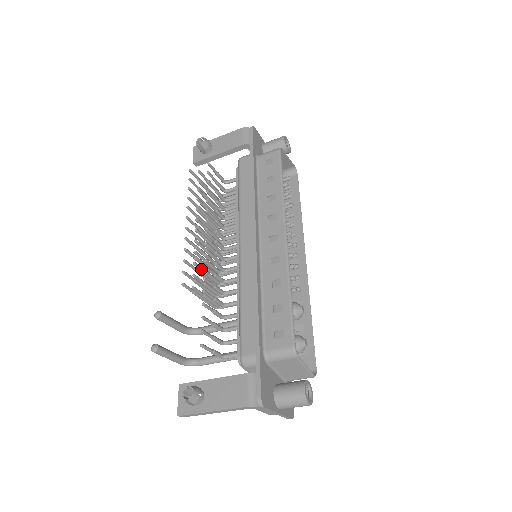
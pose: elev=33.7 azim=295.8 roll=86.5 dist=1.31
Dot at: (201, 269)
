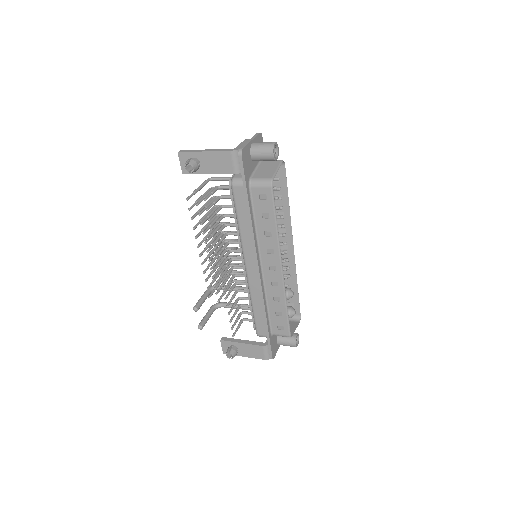
Dot at: occluded
